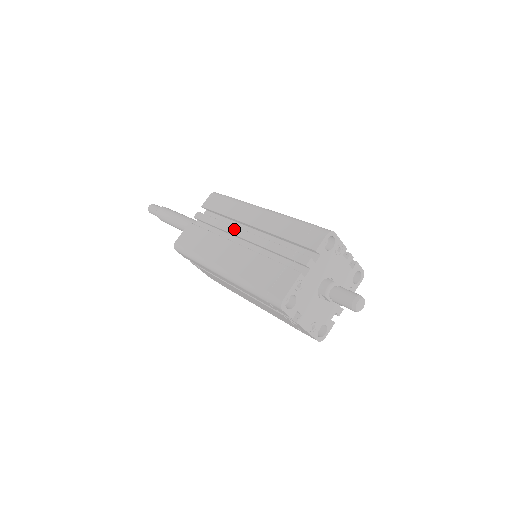
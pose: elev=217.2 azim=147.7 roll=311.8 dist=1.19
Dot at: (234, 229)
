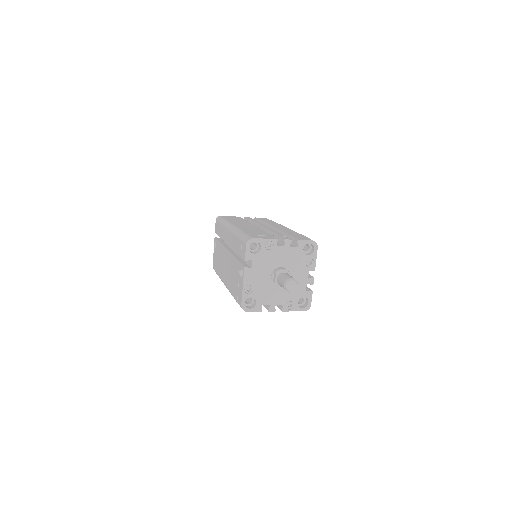
Dot at: (262, 224)
